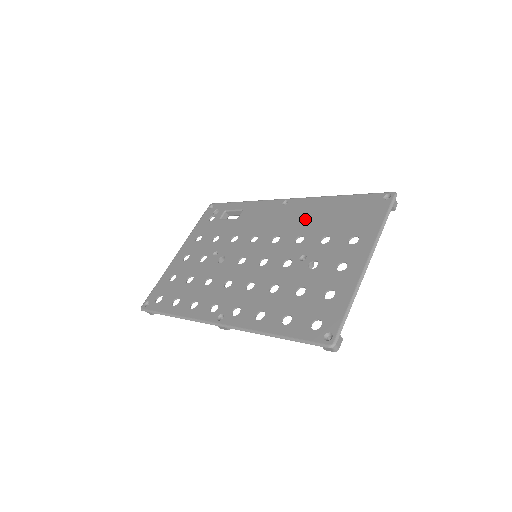
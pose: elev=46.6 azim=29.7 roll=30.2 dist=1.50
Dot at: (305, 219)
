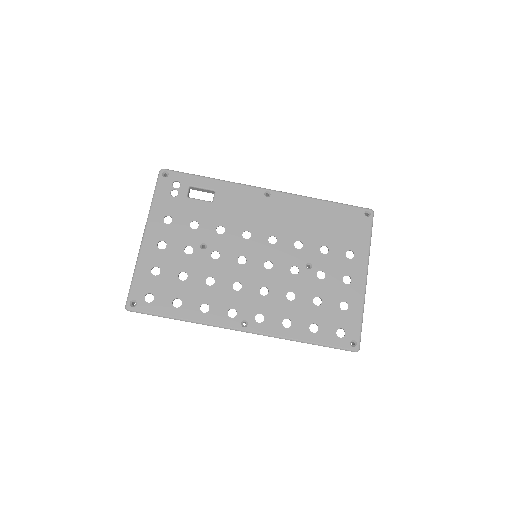
Dot at: (297, 221)
